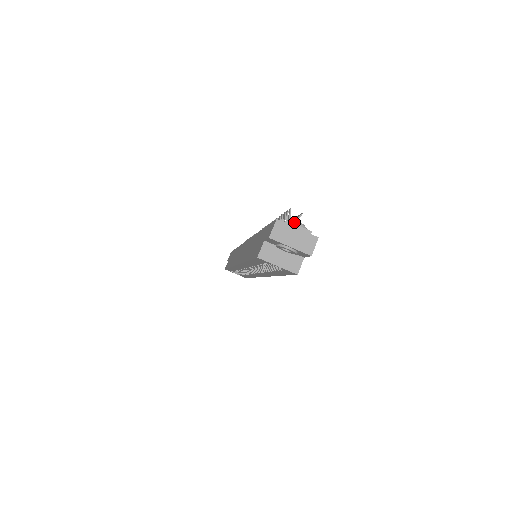
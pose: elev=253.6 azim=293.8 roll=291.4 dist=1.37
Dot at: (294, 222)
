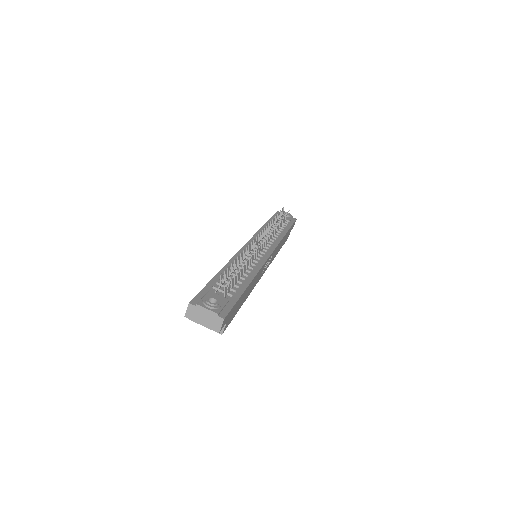
Dot at: (205, 304)
